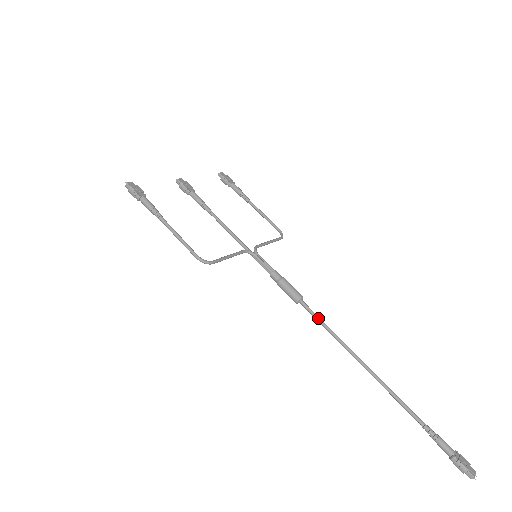
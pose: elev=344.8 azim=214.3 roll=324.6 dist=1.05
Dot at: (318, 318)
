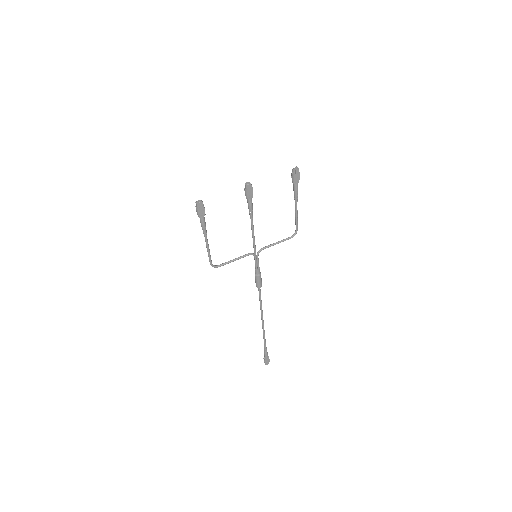
Dot at: (260, 298)
